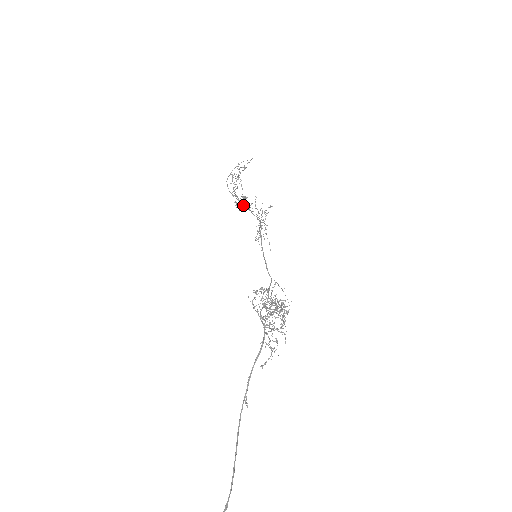
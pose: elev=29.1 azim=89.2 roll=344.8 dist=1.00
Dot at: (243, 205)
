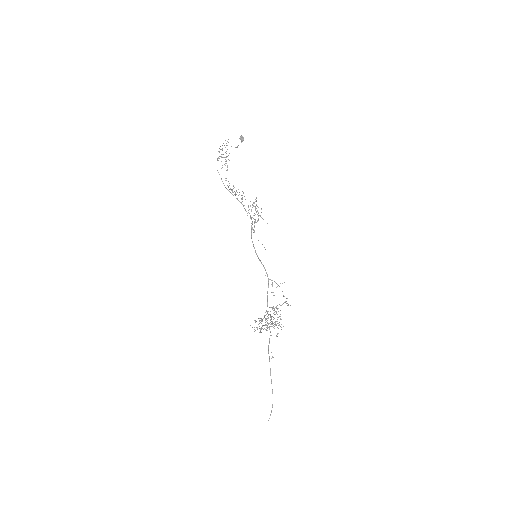
Dot at: occluded
